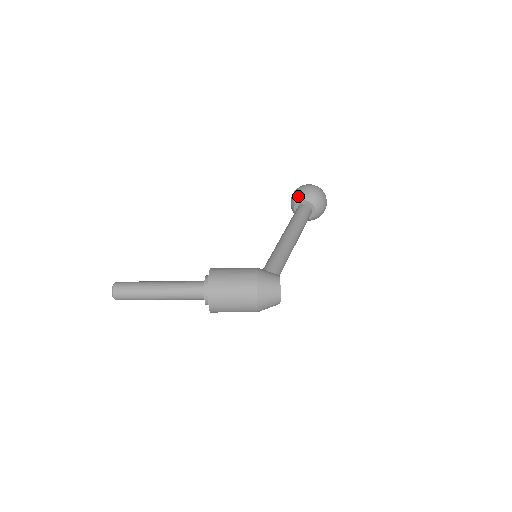
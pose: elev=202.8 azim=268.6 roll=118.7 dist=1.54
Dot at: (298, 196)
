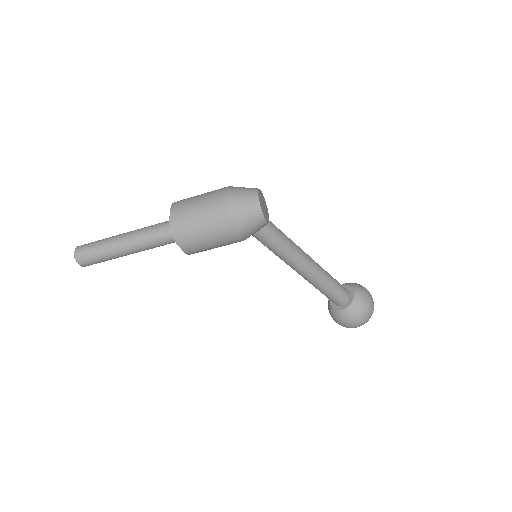
Dot at: occluded
